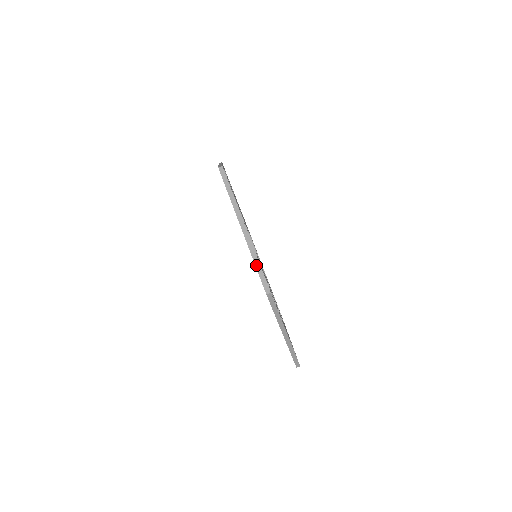
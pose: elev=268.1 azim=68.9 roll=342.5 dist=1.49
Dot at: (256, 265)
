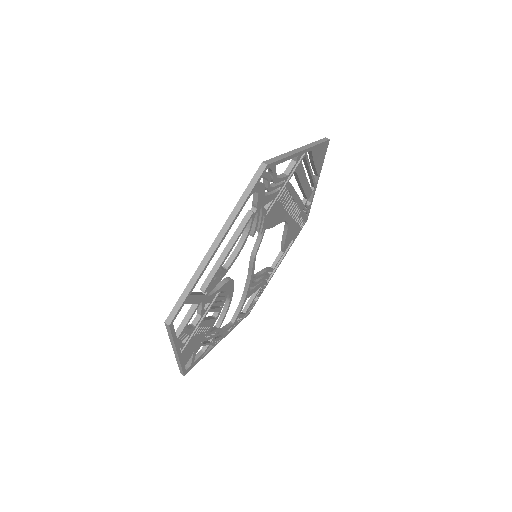
Dot at: (186, 289)
